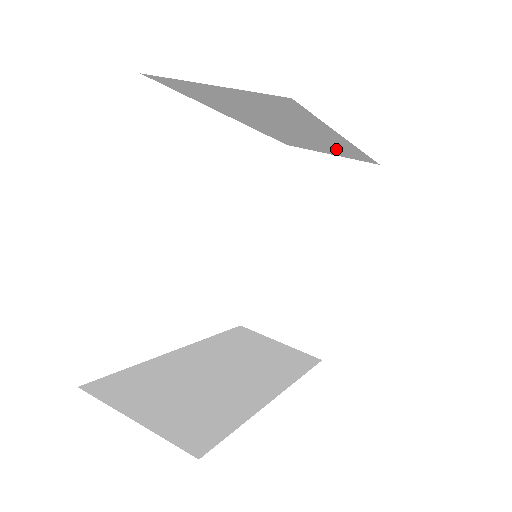
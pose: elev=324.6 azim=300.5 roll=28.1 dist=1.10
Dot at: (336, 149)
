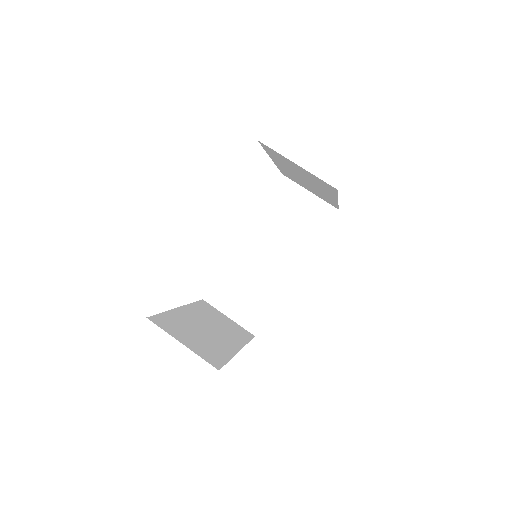
Dot at: occluded
